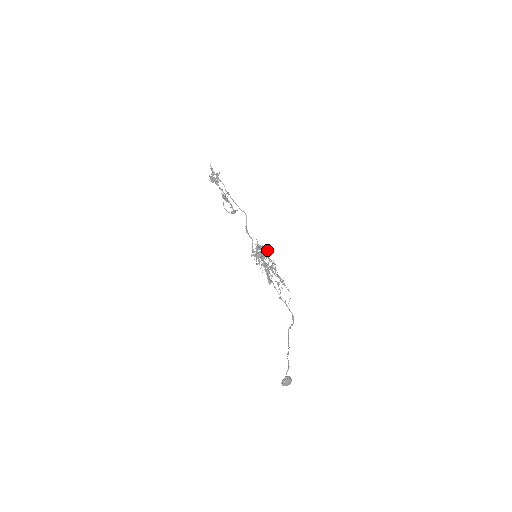
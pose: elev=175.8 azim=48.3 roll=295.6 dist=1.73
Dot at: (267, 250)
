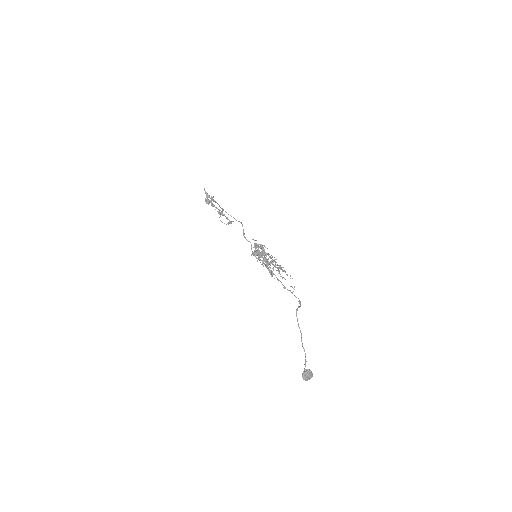
Dot at: (265, 247)
